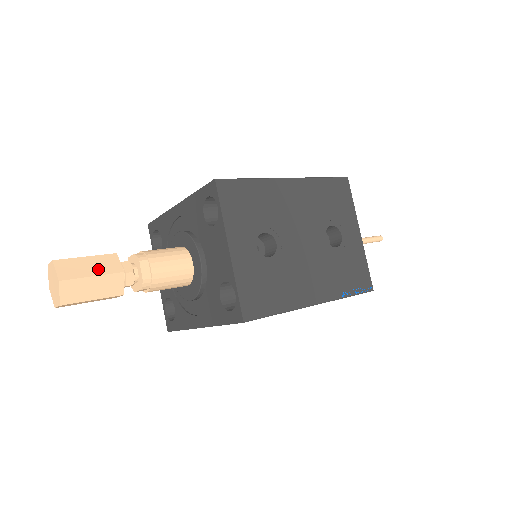
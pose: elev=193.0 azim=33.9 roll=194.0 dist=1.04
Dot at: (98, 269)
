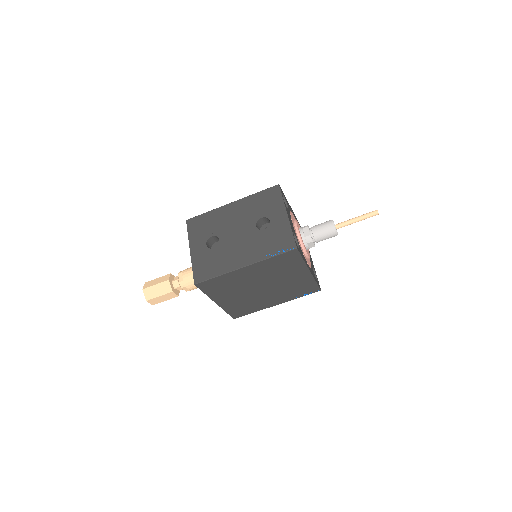
Dot at: (159, 281)
